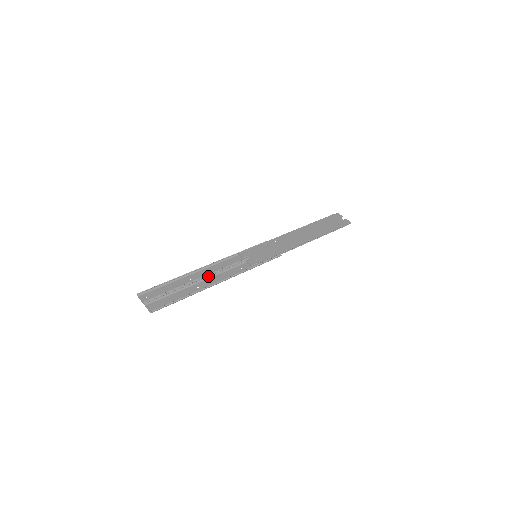
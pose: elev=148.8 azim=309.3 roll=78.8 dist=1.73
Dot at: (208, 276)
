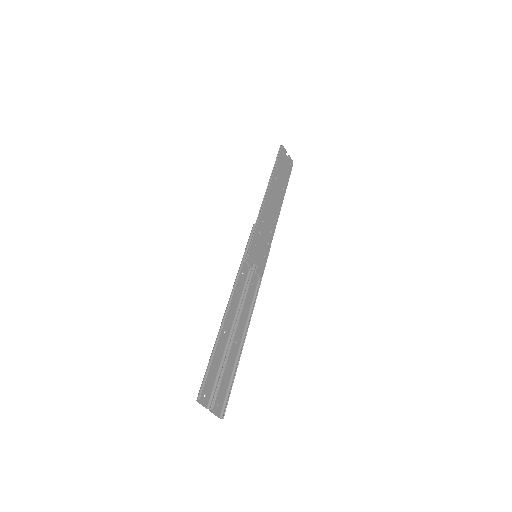
Dot at: (238, 318)
